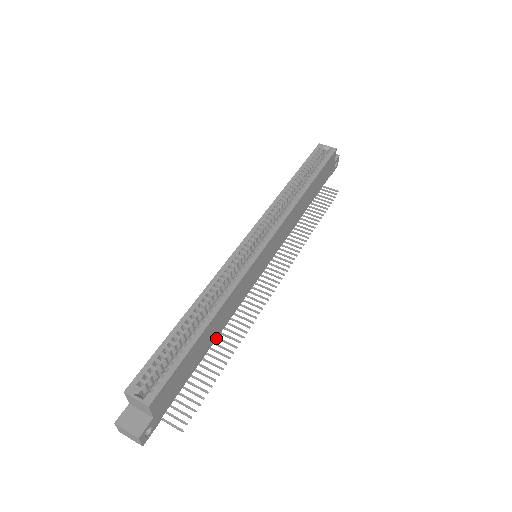
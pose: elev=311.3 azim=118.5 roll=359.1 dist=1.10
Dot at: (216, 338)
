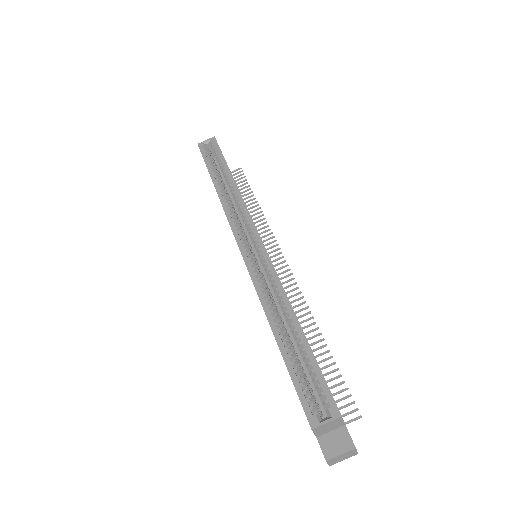
Dot at: occluded
